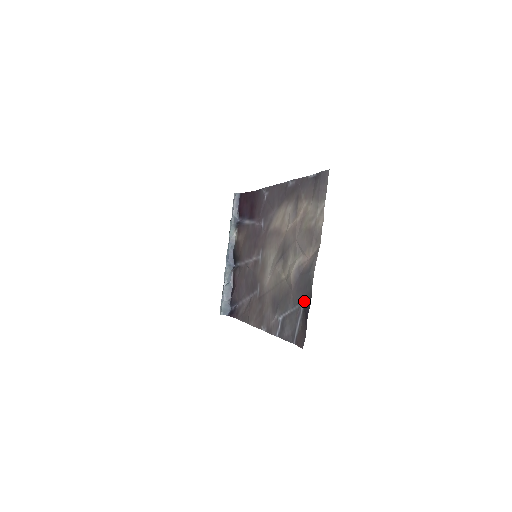
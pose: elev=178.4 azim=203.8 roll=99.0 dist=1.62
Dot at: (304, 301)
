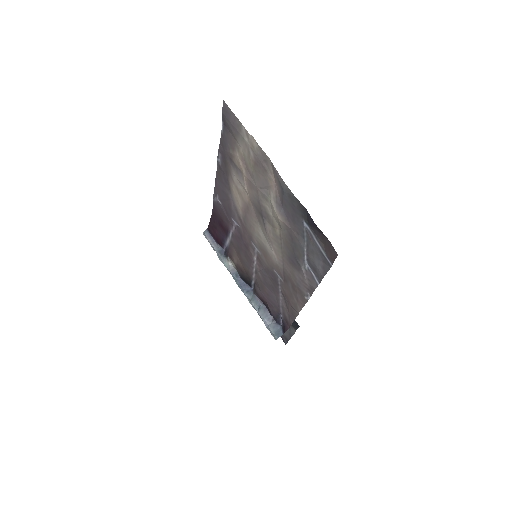
Dot at: (303, 219)
